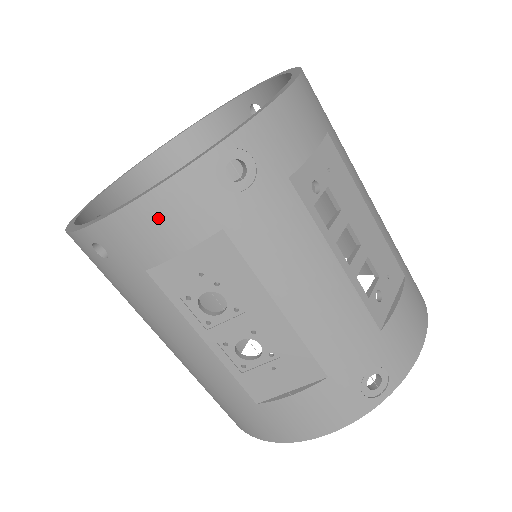
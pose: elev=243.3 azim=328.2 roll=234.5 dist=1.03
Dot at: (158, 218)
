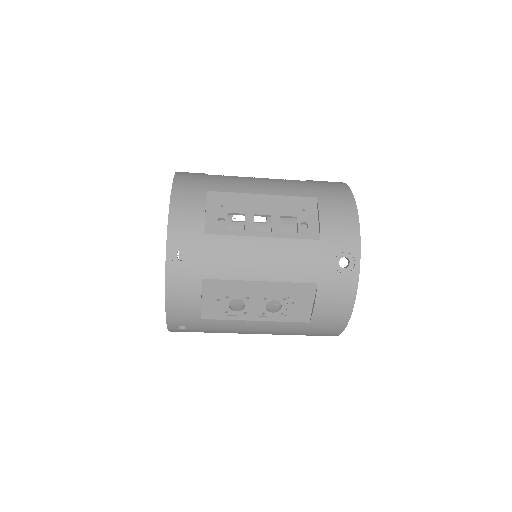
Dot at: (179, 299)
